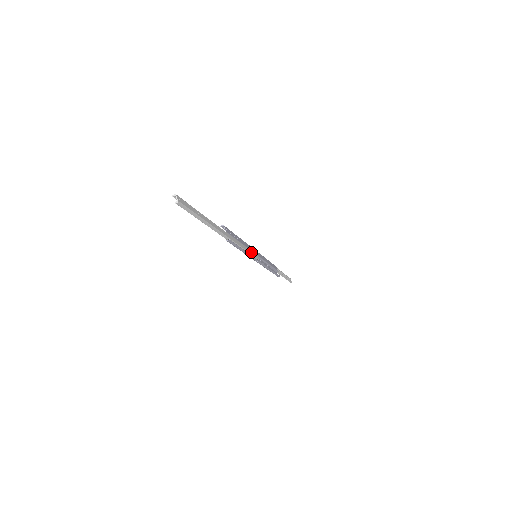
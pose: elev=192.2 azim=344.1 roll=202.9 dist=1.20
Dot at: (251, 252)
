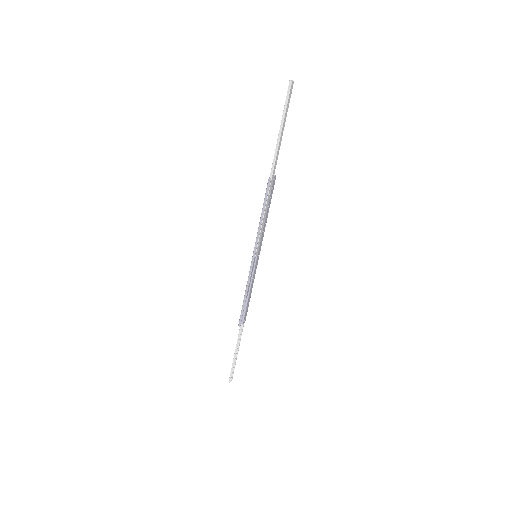
Dot at: (261, 236)
